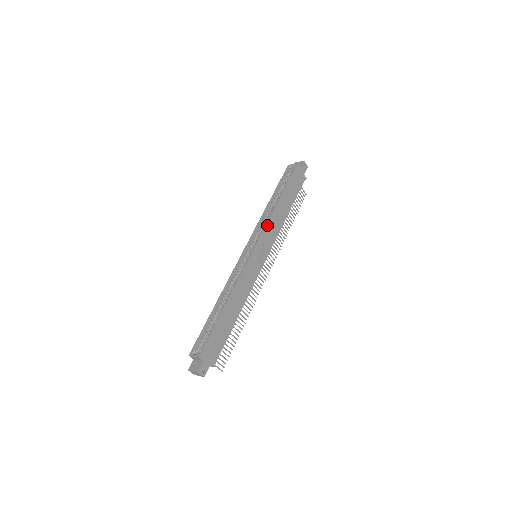
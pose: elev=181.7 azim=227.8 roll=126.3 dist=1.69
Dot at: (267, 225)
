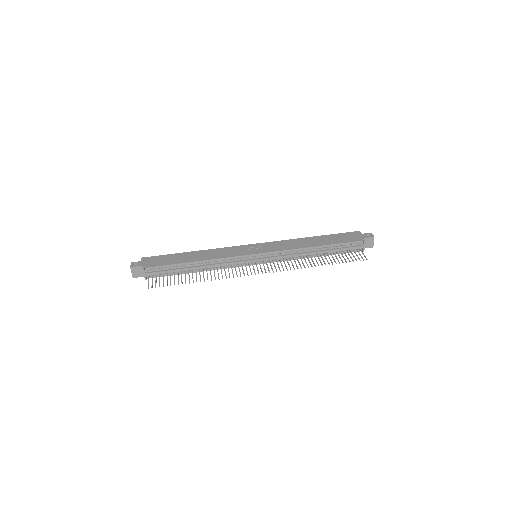
Dot at: (282, 241)
